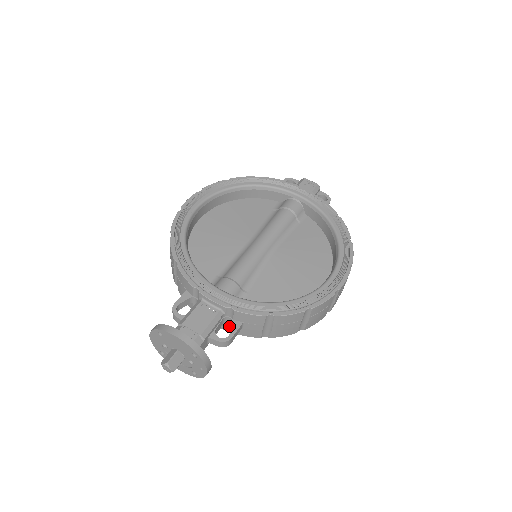
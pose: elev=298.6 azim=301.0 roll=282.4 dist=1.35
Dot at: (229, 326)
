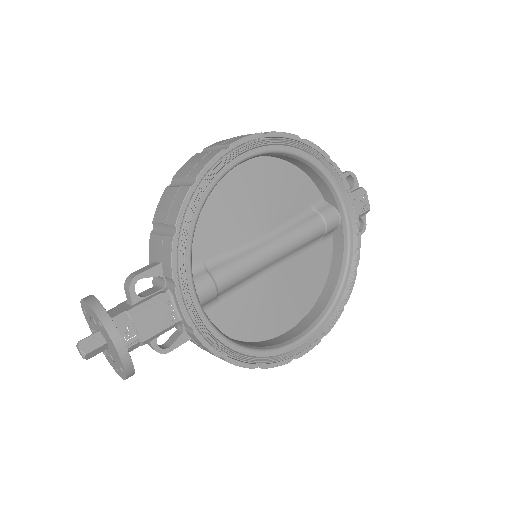
Dot at: occluded
